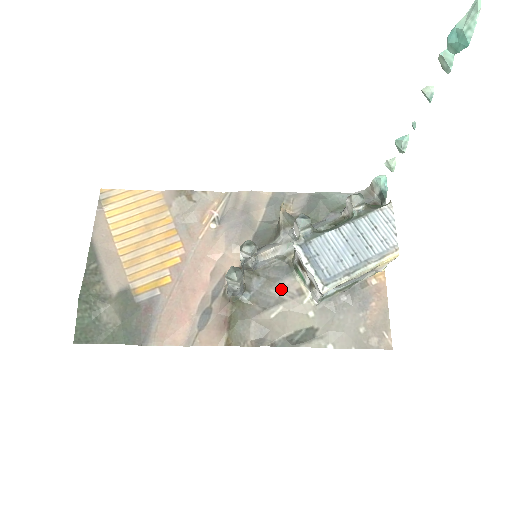
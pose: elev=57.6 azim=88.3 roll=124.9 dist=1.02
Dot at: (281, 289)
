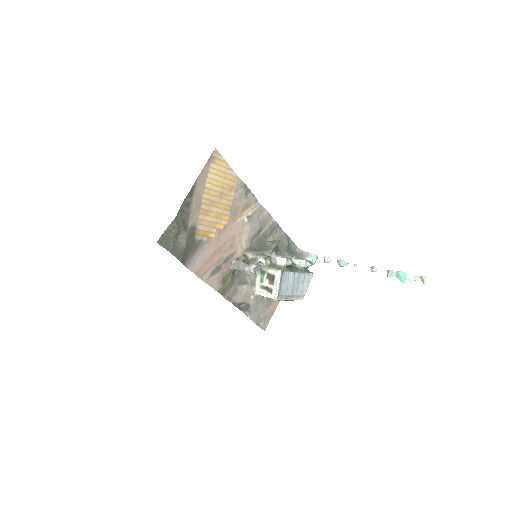
Dot at: (250, 277)
